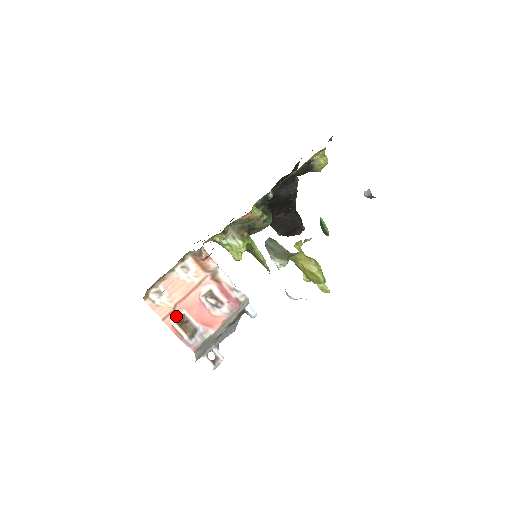
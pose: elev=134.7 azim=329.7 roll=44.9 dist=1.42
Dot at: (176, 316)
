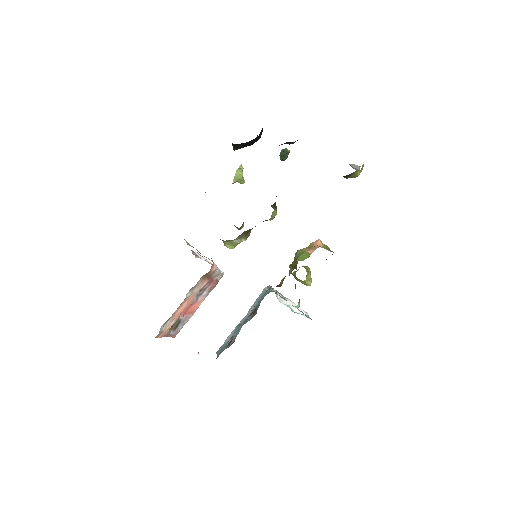
Dot at: occluded
